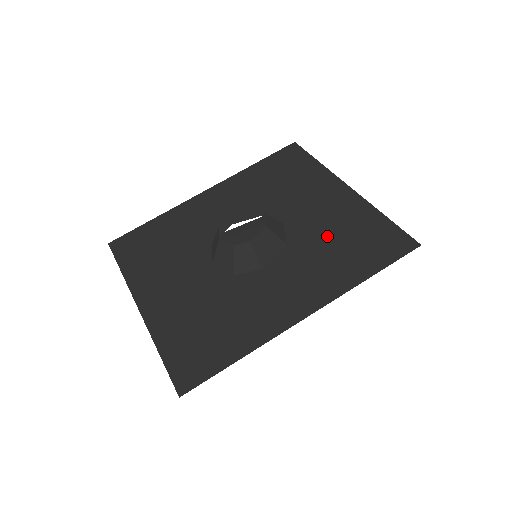
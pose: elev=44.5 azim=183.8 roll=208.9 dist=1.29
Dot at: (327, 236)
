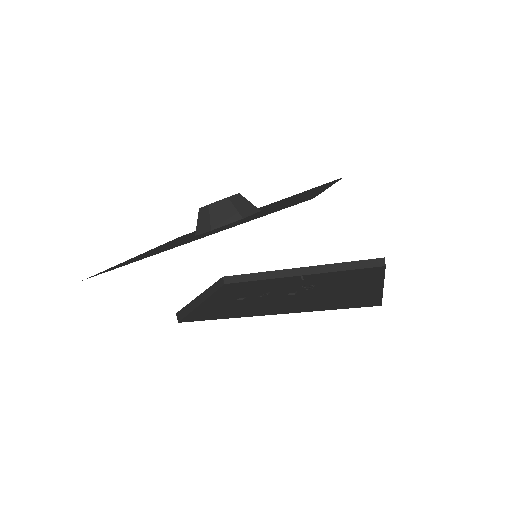
Dot at: occluded
